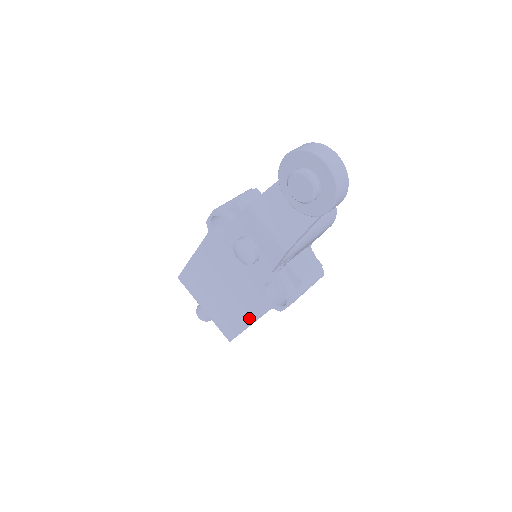
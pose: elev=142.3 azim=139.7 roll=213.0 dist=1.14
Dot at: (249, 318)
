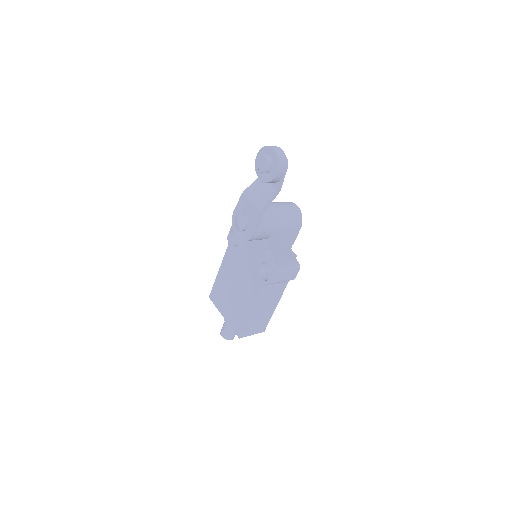
Dot at: (251, 304)
